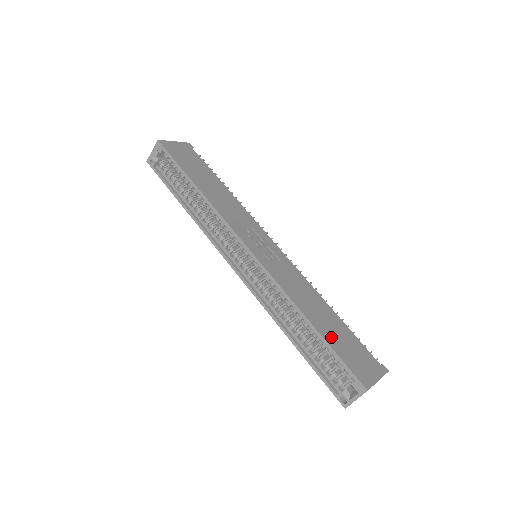
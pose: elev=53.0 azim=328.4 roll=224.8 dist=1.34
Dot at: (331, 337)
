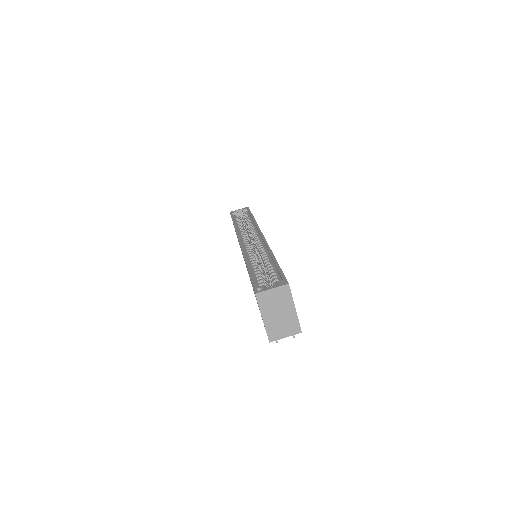
Dot at: occluded
